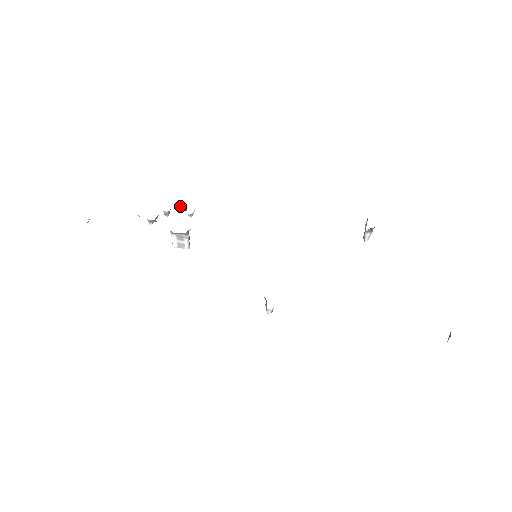
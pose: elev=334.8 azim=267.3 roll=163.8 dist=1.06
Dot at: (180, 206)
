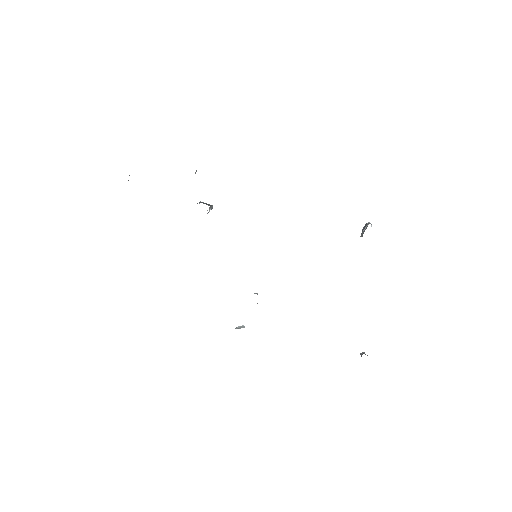
Dot at: occluded
